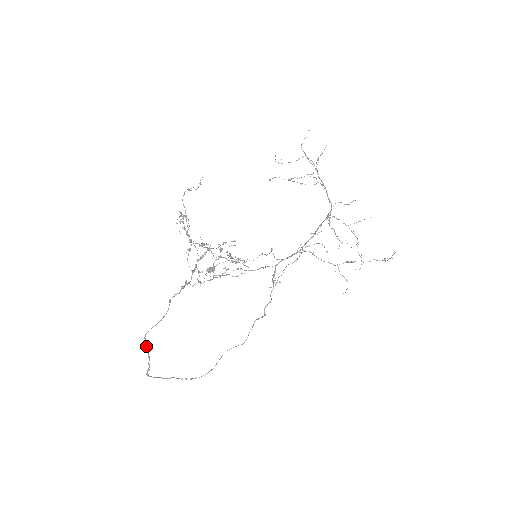
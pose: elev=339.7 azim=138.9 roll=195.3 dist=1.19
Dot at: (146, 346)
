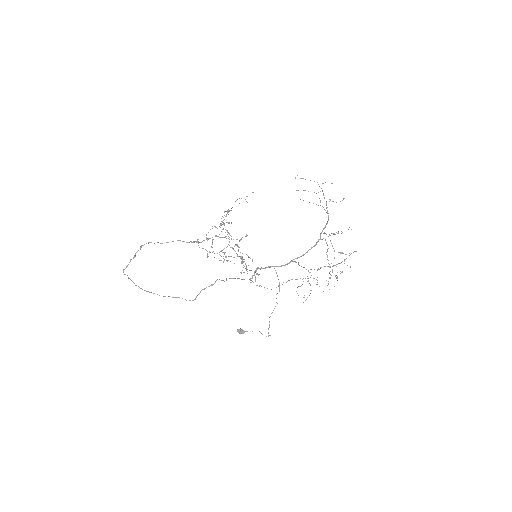
Dot at: (140, 247)
